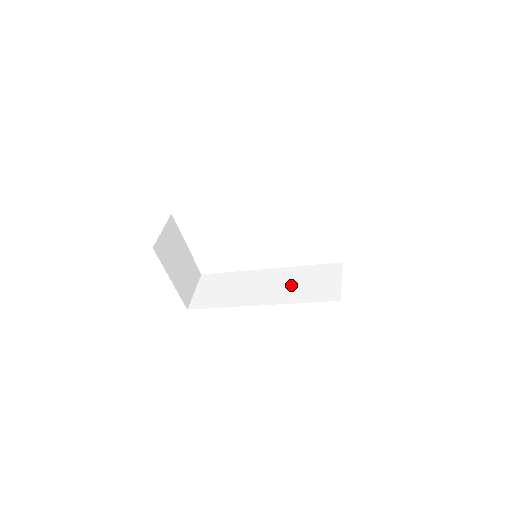
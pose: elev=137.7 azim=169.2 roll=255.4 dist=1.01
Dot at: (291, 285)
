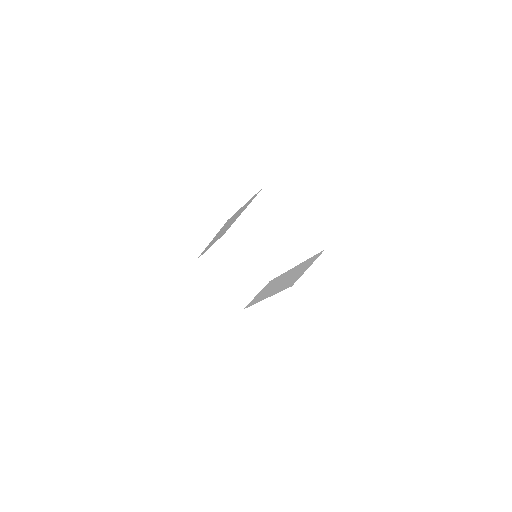
Dot at: (288, 279)
